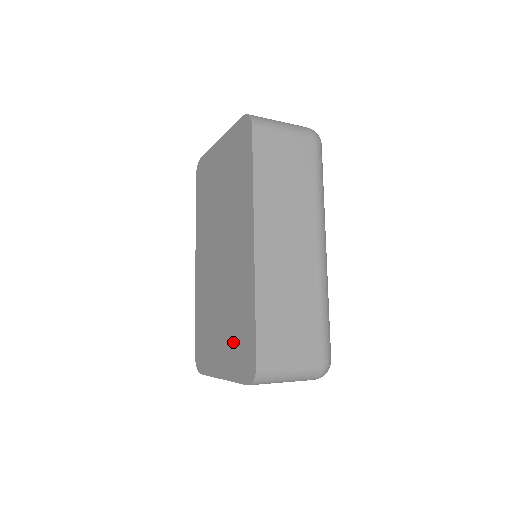
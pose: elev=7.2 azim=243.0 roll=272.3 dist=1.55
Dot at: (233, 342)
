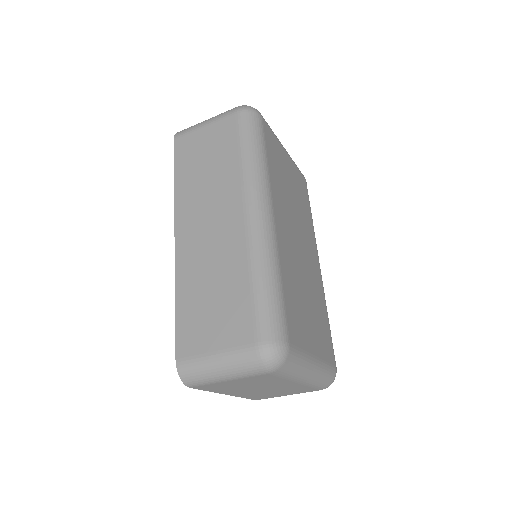
Dot at: occluded
